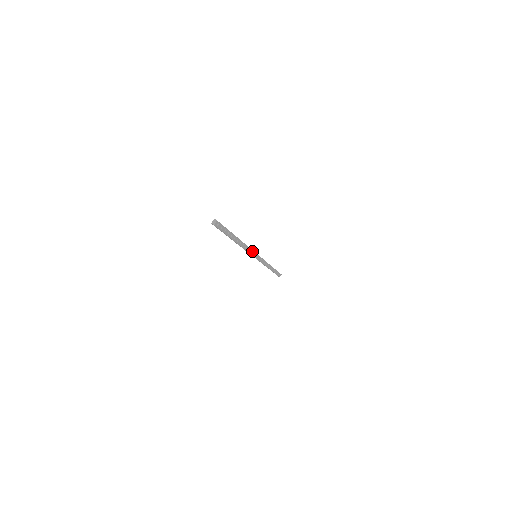
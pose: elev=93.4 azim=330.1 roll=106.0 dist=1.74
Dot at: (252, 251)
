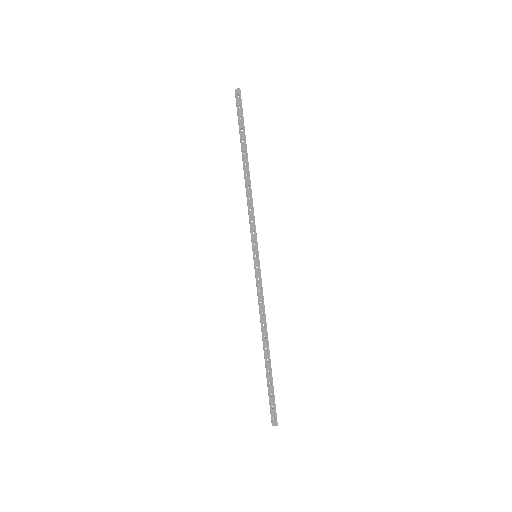
Dot at: (255, 228)
